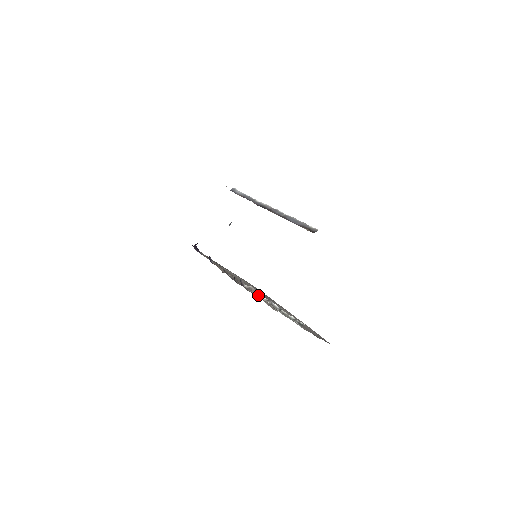
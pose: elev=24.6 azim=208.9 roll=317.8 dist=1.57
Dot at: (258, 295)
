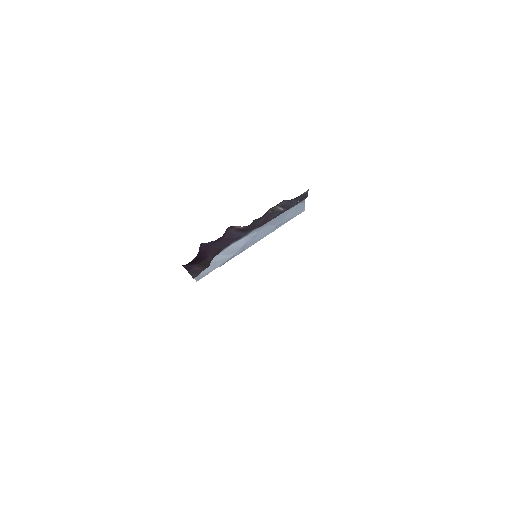
Dot at: occluded
